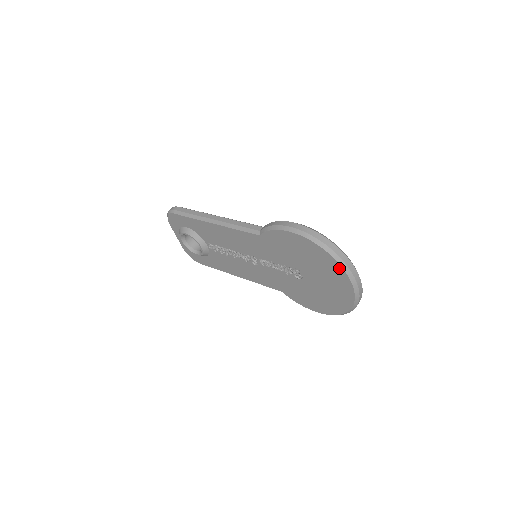
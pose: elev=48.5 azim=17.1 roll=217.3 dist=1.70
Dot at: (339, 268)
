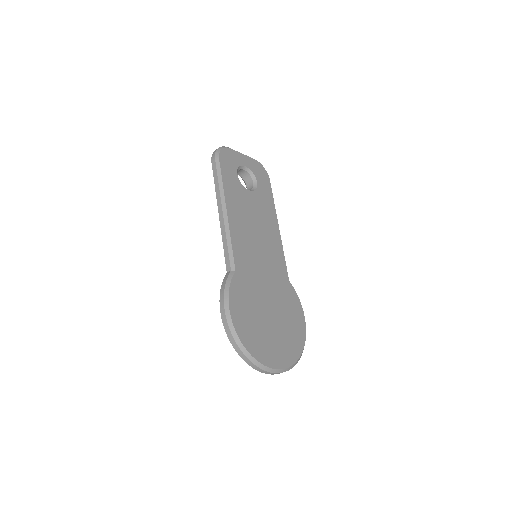
Dot at: occluded
